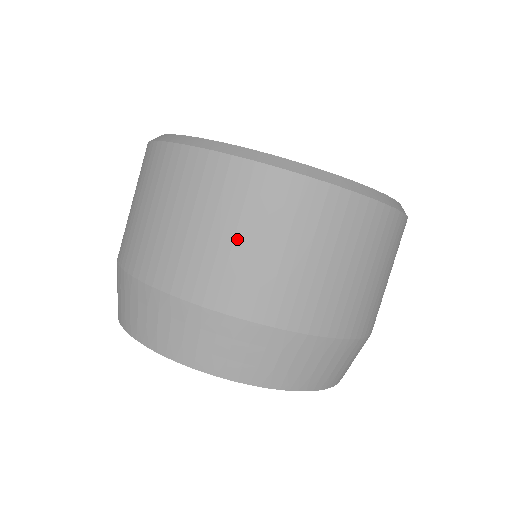
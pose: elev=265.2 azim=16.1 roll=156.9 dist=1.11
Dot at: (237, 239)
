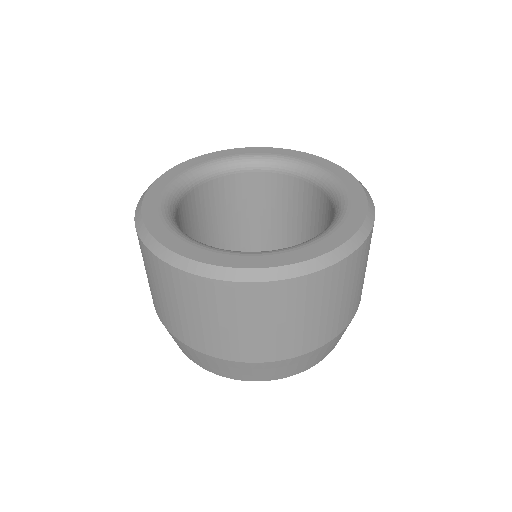
Dot at: (173, 305)
